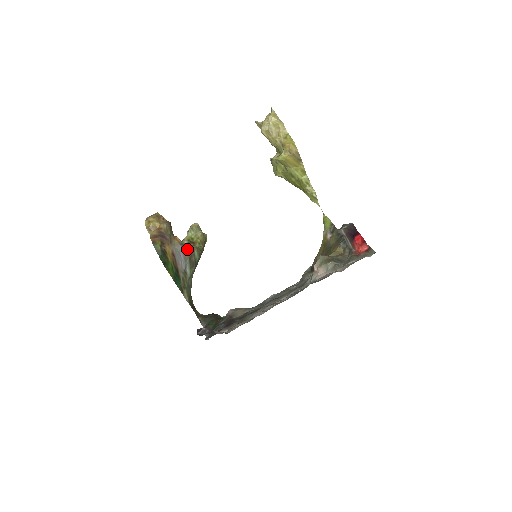
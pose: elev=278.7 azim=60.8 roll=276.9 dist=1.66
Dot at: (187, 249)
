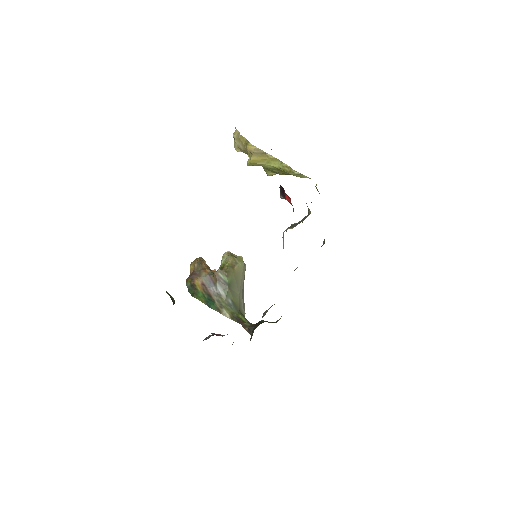
Dot at: (213, 276)
